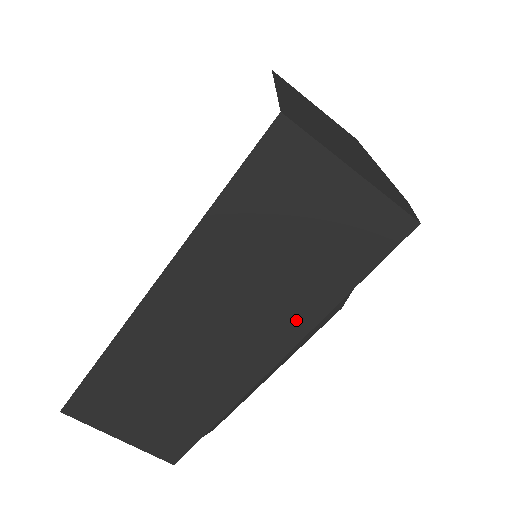
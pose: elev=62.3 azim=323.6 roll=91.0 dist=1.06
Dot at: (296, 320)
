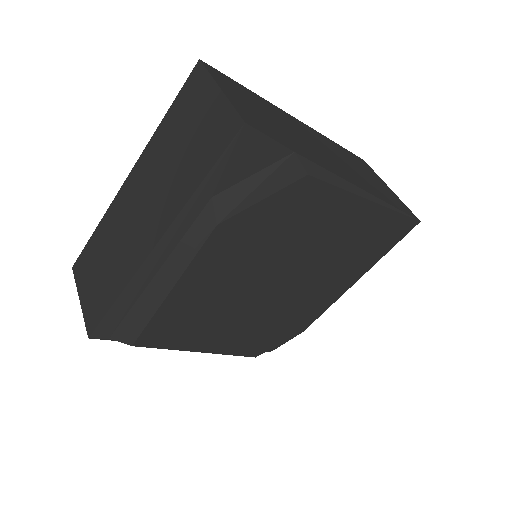
Dot at: (172, 206)
